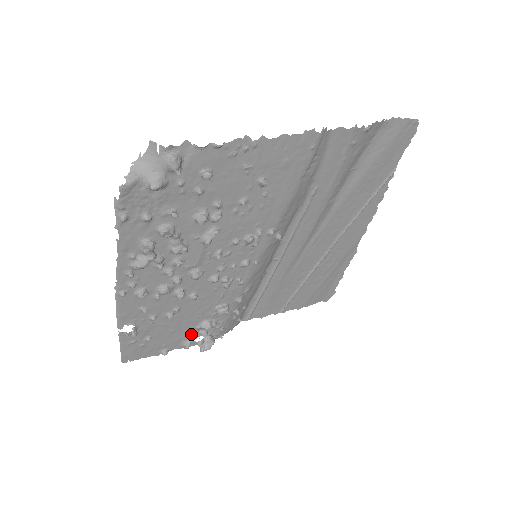
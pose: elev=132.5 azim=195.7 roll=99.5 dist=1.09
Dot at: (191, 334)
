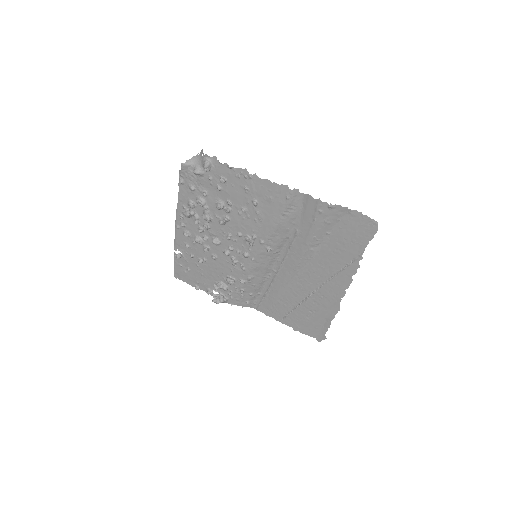
Dot at: occluded
